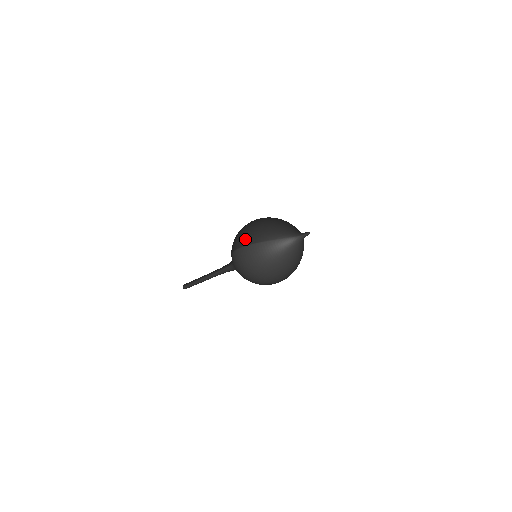
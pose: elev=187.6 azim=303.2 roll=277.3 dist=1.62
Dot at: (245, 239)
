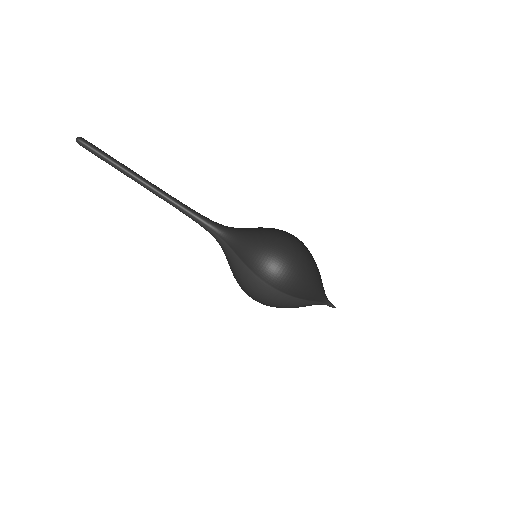
Dot at: (286, 286)
